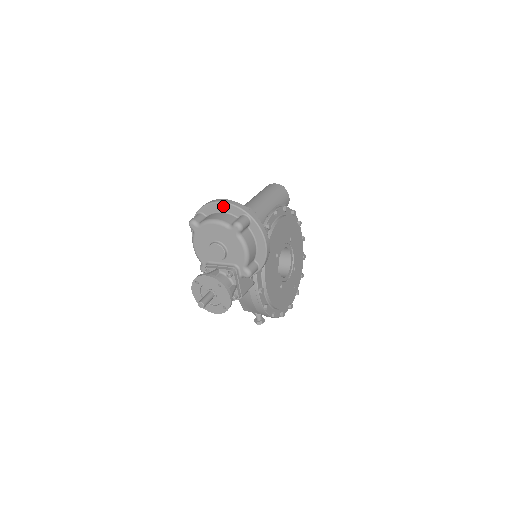
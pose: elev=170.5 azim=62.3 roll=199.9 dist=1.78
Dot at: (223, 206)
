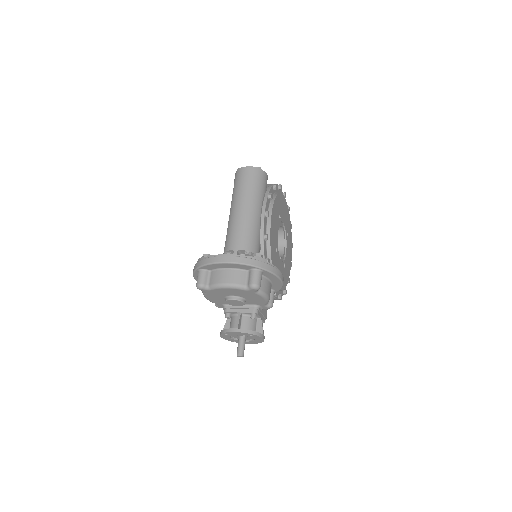
Dot at: (229, 265)
